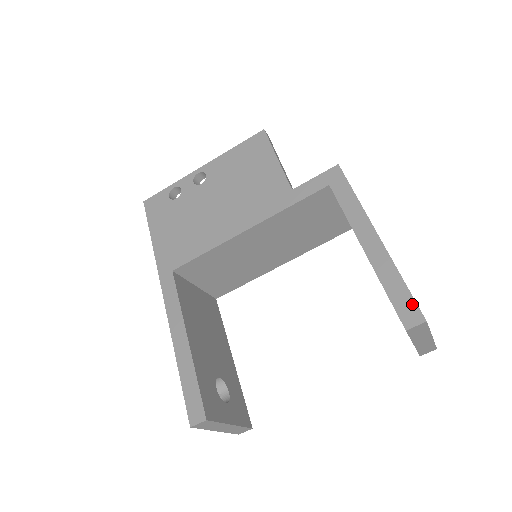
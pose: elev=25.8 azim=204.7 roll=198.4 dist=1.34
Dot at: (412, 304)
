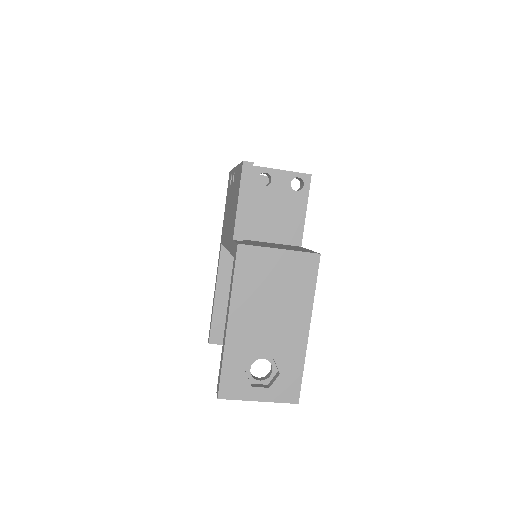
Dot at: (219, 383)
